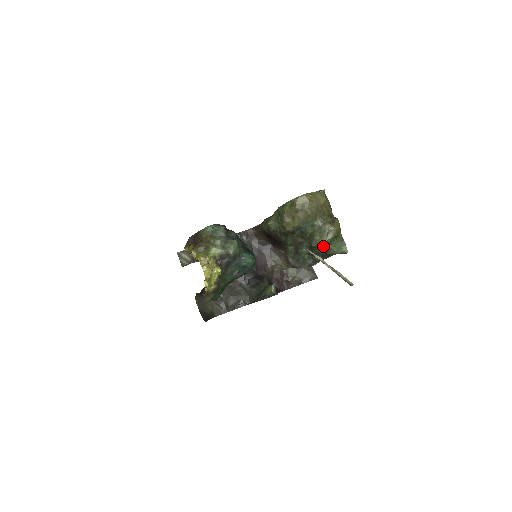
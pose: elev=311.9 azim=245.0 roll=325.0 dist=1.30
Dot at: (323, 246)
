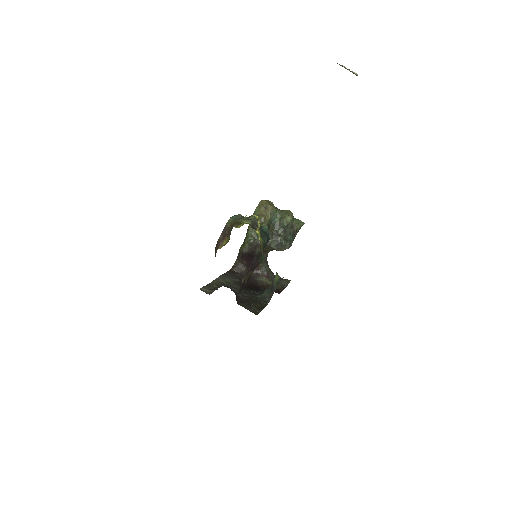
Dot at: (291, 223)
